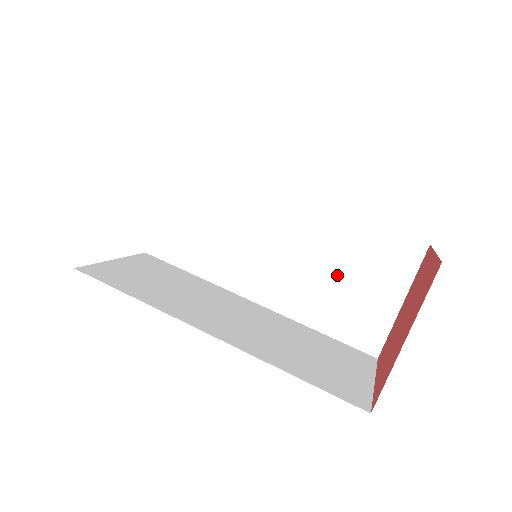
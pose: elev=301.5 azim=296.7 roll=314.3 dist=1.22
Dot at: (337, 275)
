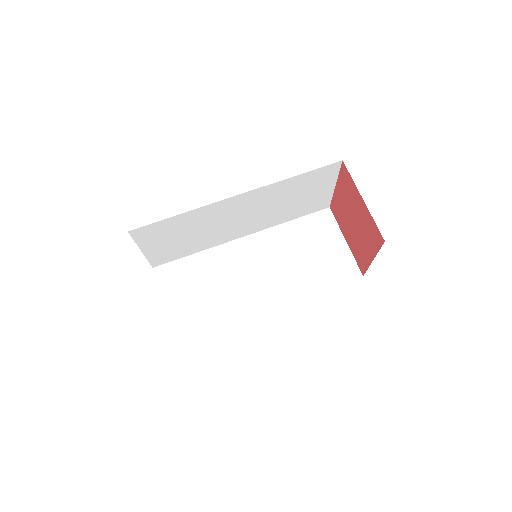
Dot at: (290, 201)
